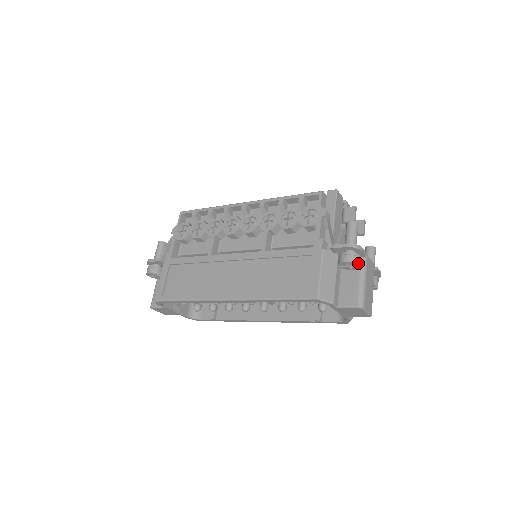
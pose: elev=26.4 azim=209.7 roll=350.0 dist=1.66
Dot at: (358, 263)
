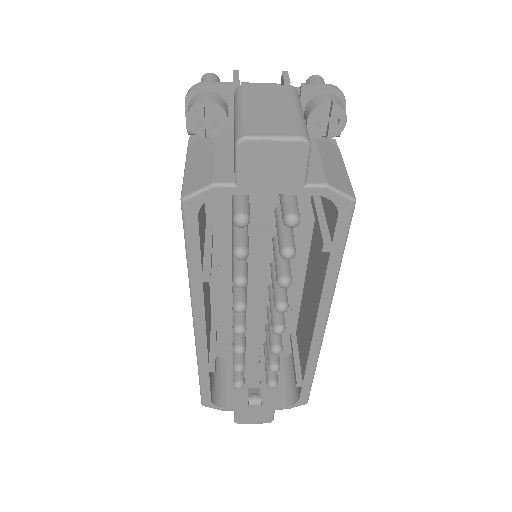
Dot at: (201, 101)
